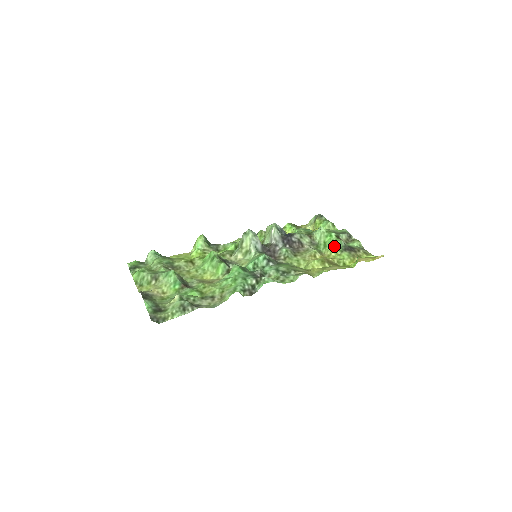
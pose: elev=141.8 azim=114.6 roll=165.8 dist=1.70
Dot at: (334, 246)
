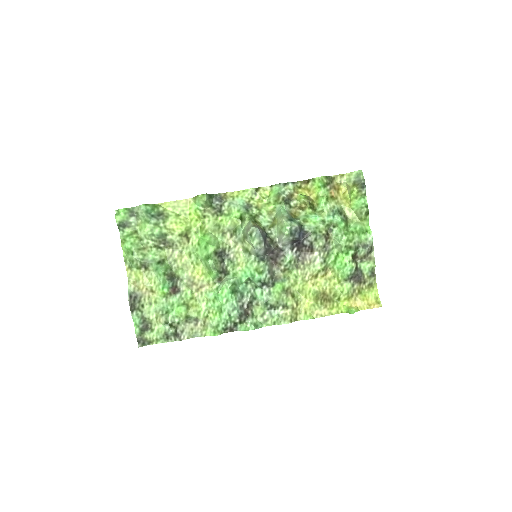
Dot at: (341, 273)
